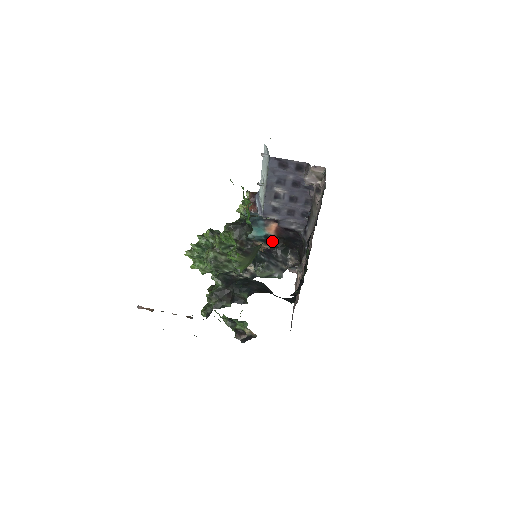
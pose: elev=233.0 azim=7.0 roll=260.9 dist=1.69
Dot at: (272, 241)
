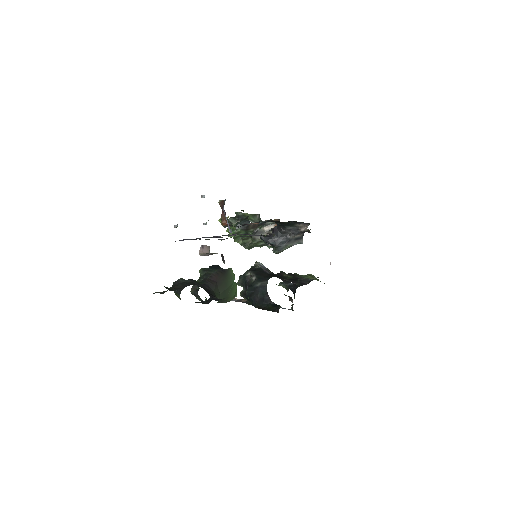
Dot at: (273, 221)
